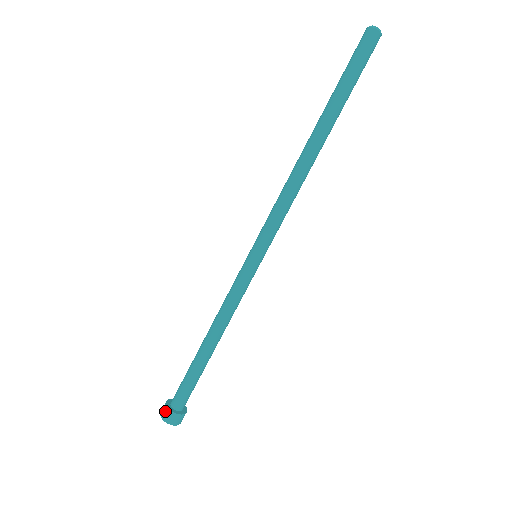
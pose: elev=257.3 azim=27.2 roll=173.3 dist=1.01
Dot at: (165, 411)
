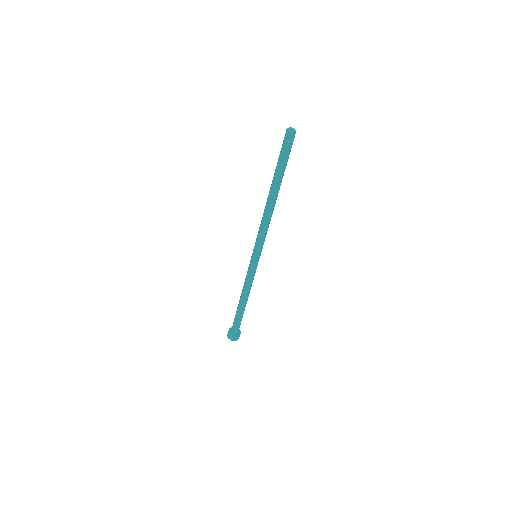
Dot at: (231, 337)
